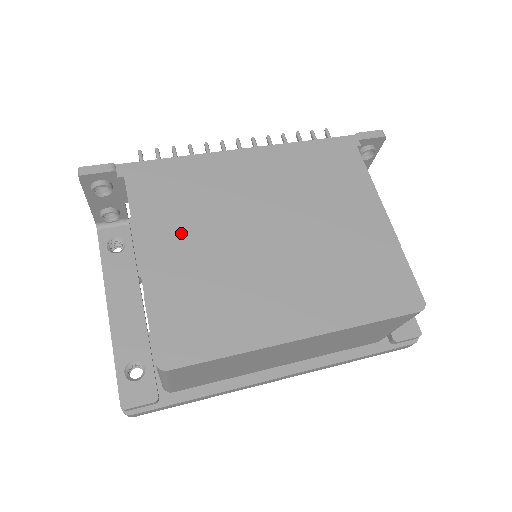
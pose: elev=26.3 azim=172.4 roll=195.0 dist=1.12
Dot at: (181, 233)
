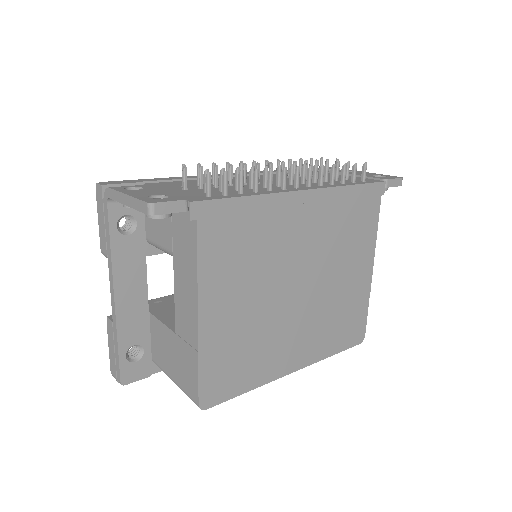
Dot at: (236, 288)
